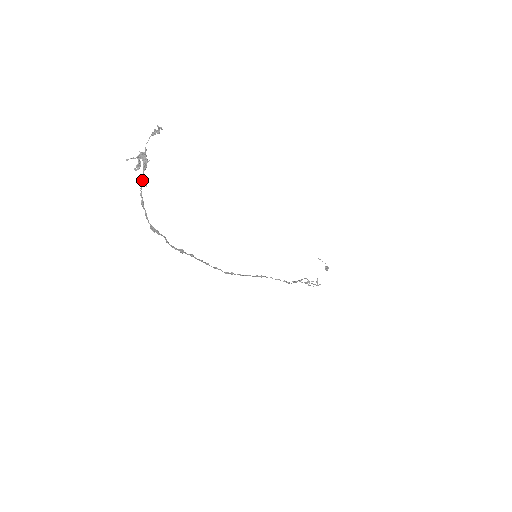
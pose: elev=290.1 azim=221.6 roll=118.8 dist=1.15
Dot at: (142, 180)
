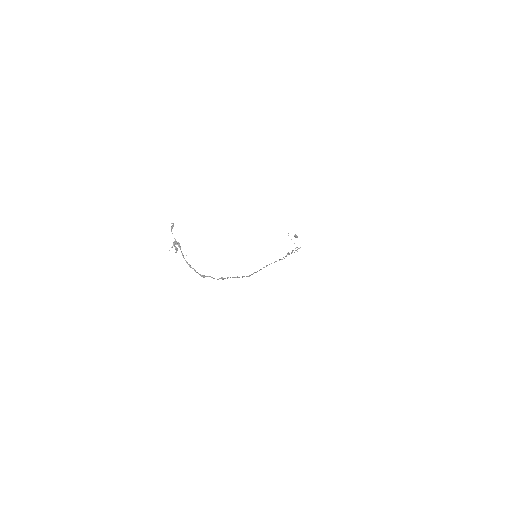
Dot at: (183, 255)
